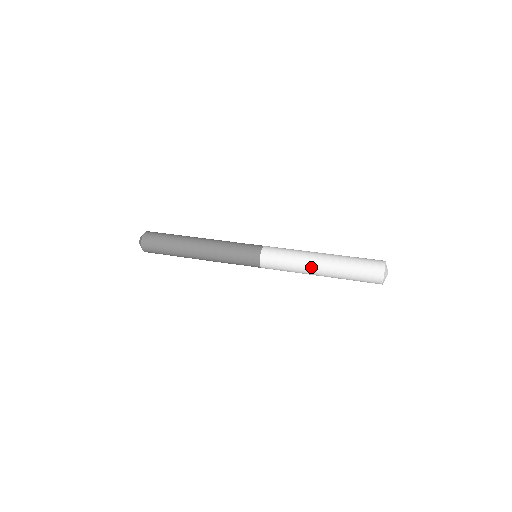
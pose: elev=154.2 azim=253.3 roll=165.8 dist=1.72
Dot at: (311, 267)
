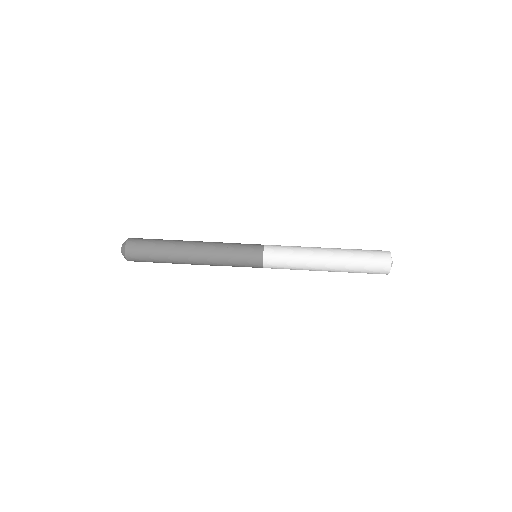
Dot at: (318, 262)
